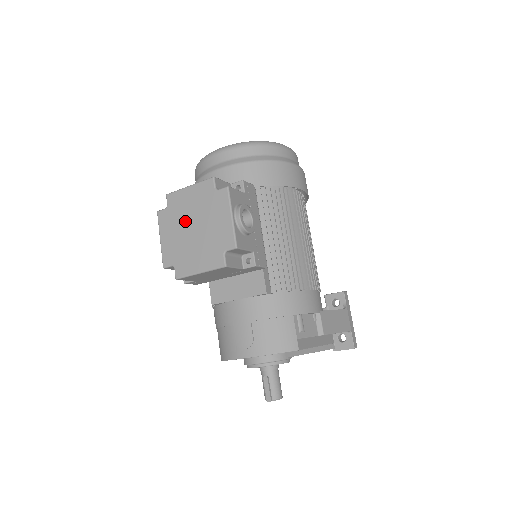
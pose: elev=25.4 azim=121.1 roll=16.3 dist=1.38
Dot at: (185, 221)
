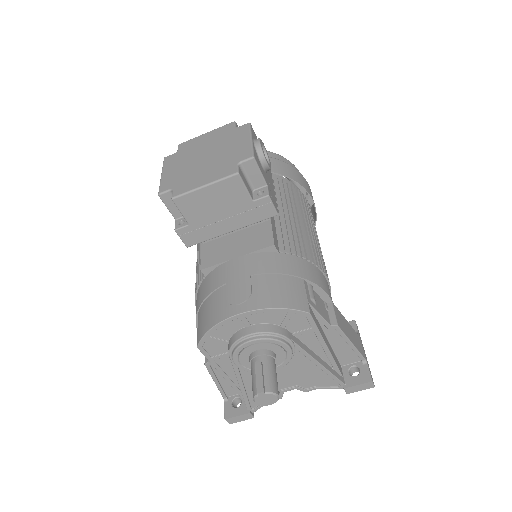
Dot at: (196, 155)
